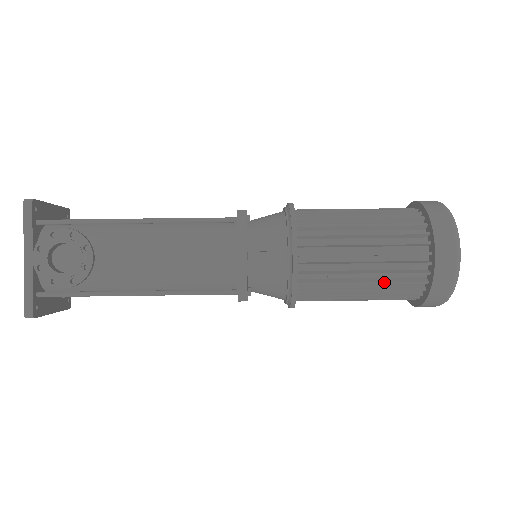
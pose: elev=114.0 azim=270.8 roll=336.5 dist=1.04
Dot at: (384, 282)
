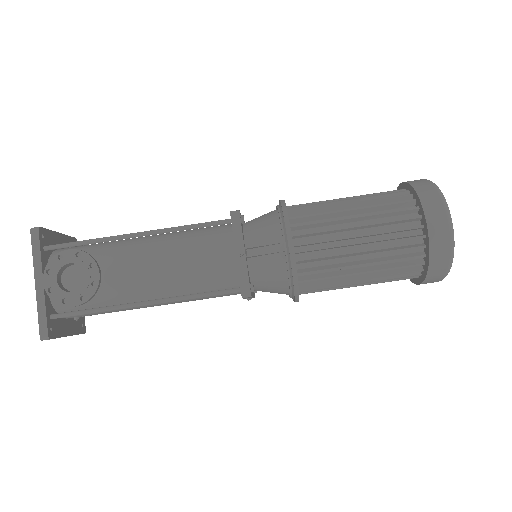
Dot at: (382, 261)
